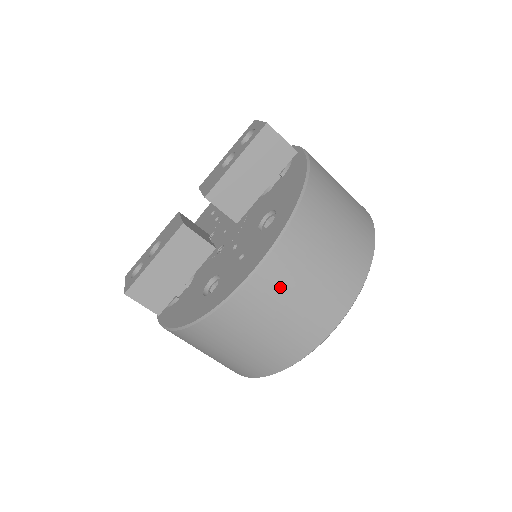
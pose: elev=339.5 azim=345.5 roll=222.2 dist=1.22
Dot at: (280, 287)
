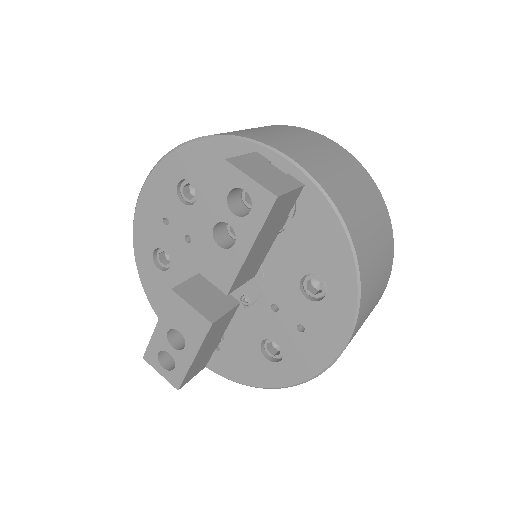
Dot at: occluded
